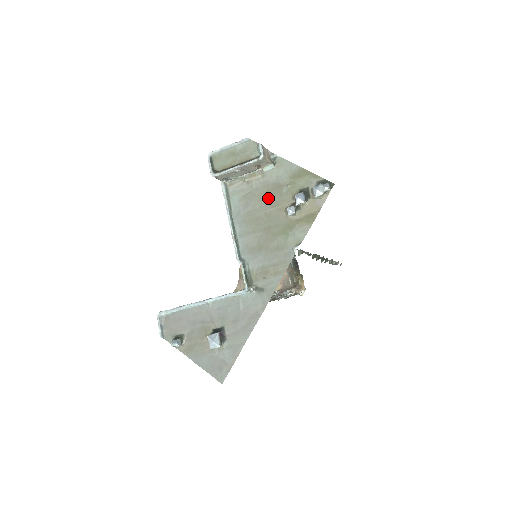
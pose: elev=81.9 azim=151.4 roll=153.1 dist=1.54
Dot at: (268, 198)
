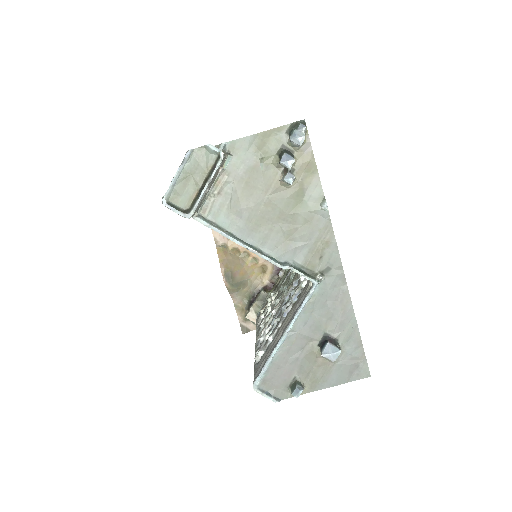
Dot at: (254, 189)
